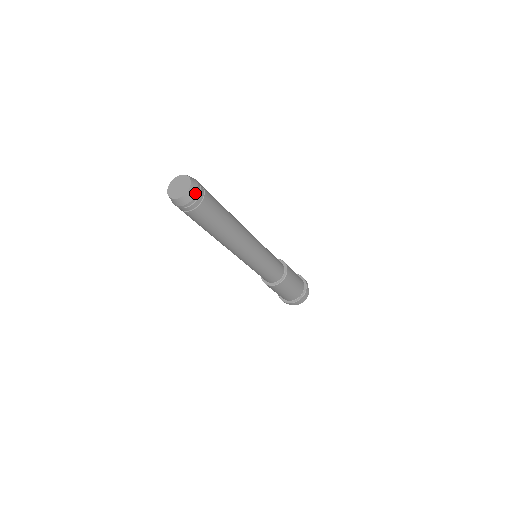
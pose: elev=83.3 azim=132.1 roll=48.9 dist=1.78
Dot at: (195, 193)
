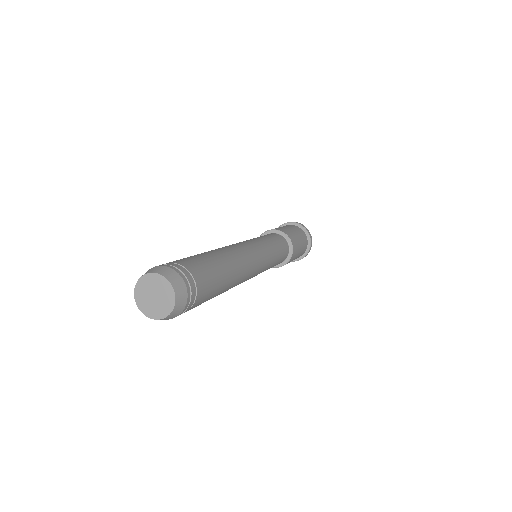
Dot at: (182, 308)
